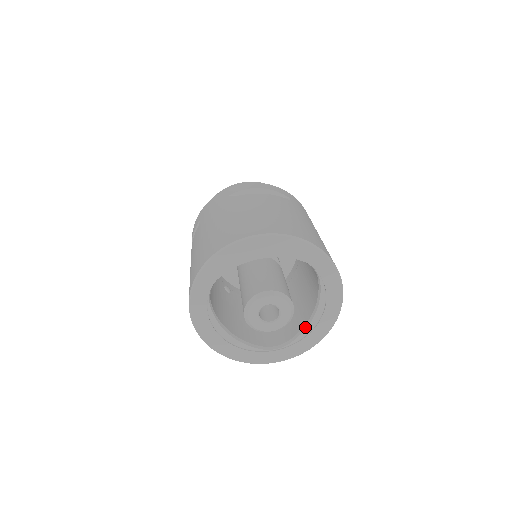
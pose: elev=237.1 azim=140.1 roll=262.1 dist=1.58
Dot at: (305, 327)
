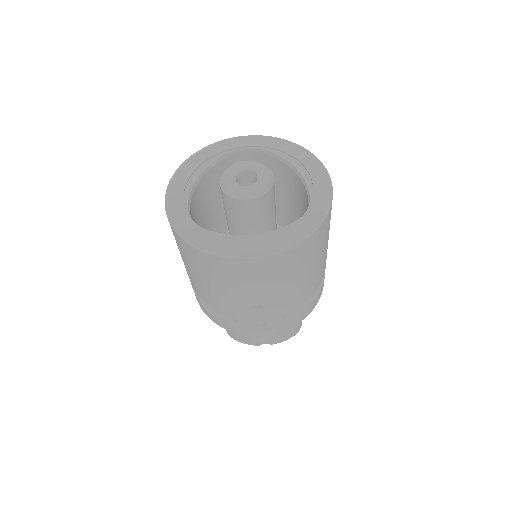
Dot at: (302, 180)
